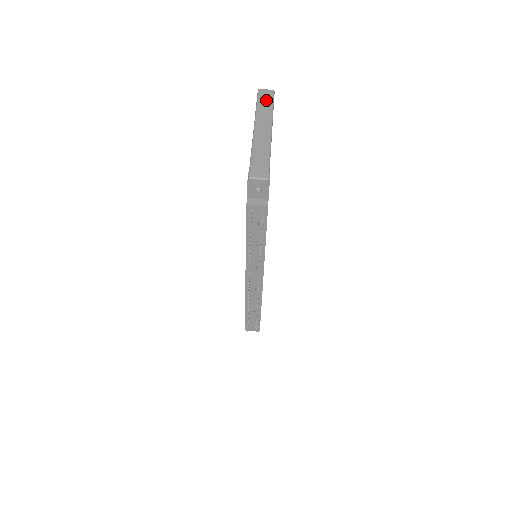
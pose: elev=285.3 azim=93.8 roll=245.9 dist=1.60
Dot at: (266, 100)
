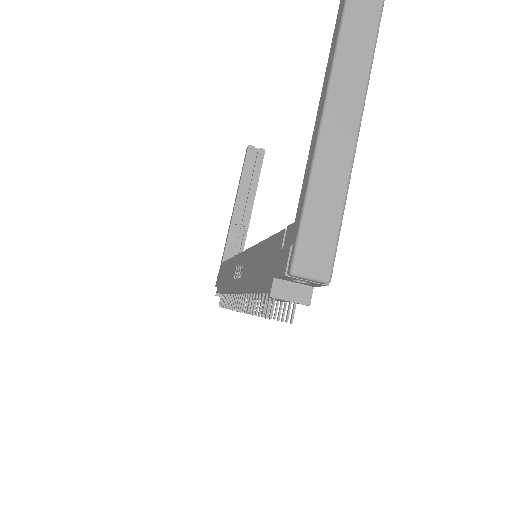
Dot at: (366, 8)
